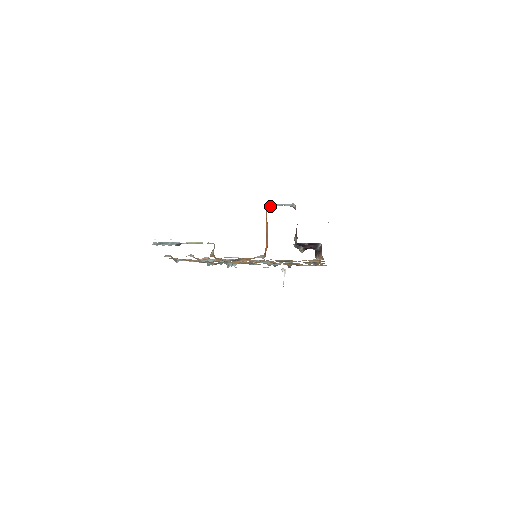
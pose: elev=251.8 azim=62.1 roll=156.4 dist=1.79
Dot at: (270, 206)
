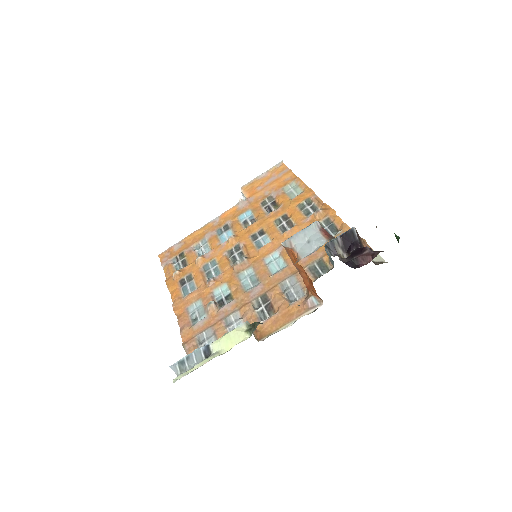
Dot at: (292, 246)
